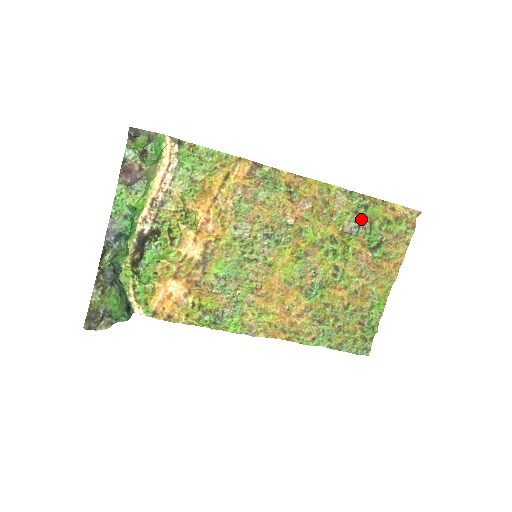
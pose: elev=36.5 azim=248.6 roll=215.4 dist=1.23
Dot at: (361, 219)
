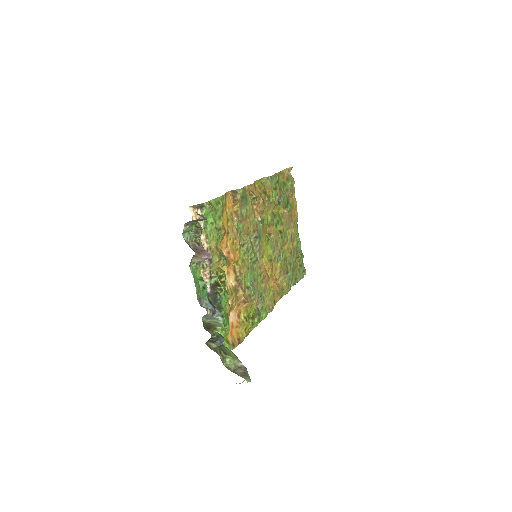
Dot at: (279, 191)
